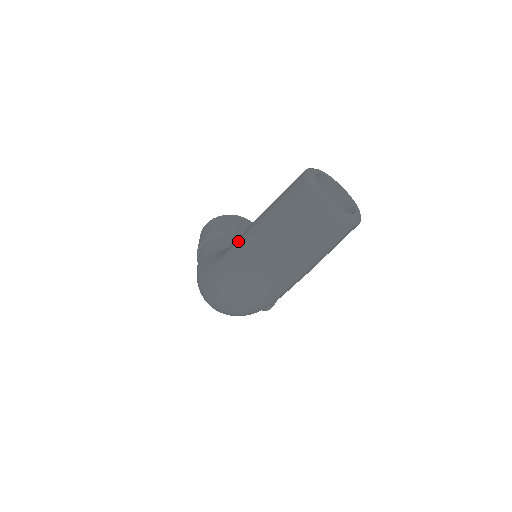
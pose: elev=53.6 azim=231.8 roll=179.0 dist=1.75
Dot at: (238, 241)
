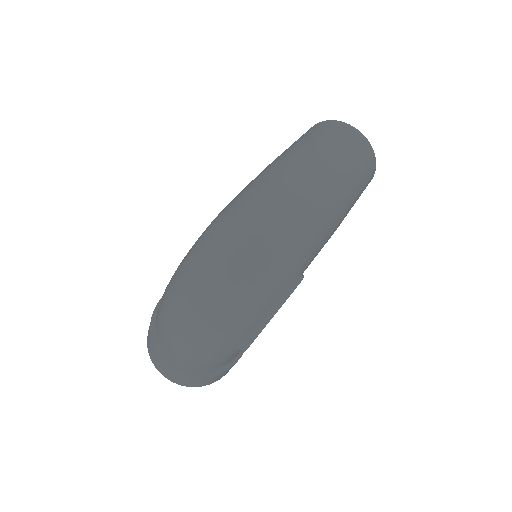
Dot at: occluded
